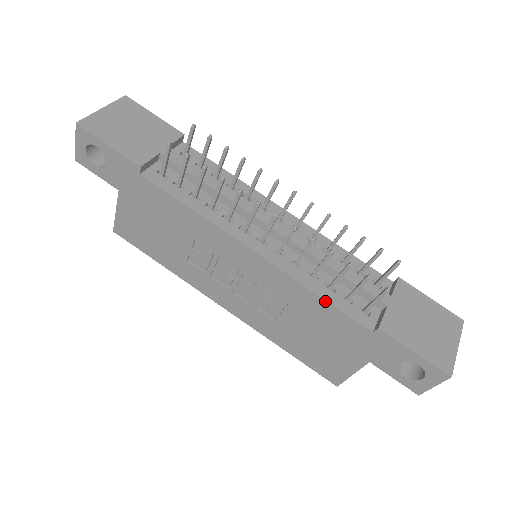
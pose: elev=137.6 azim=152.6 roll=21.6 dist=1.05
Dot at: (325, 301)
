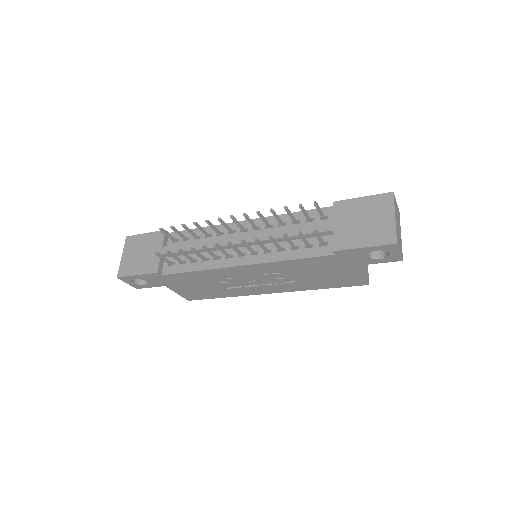
Dot at: (296, 260)
